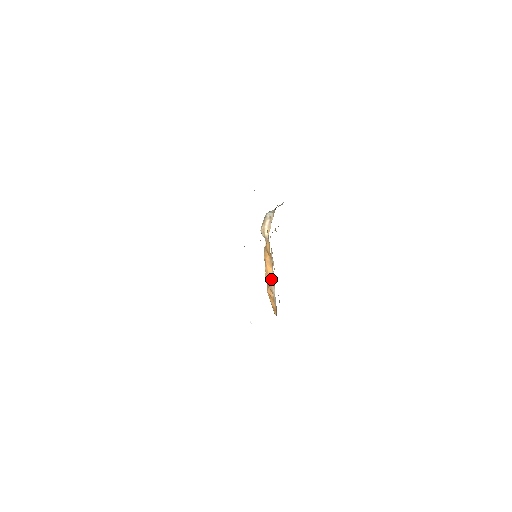
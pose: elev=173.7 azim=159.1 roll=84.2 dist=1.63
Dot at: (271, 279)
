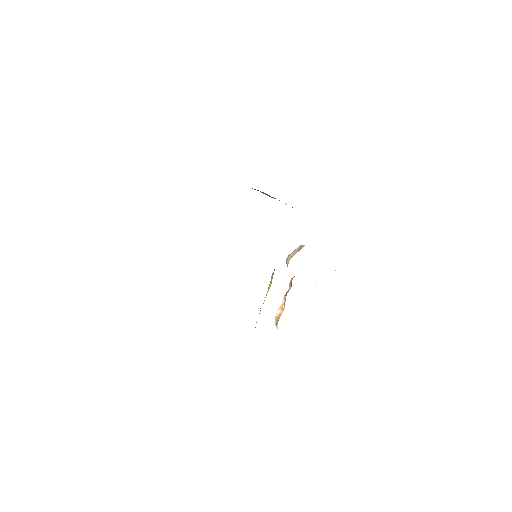
Dot at: (266, 295)
